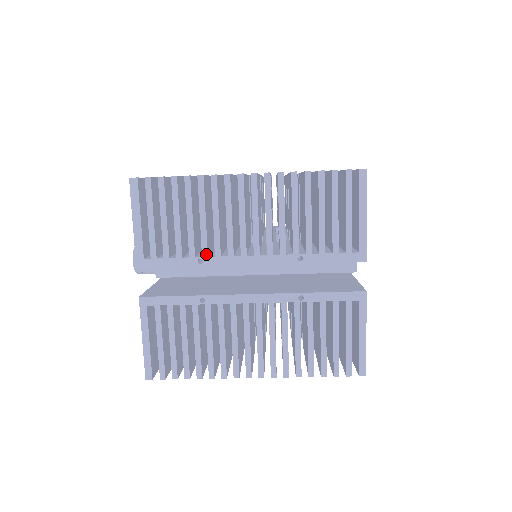
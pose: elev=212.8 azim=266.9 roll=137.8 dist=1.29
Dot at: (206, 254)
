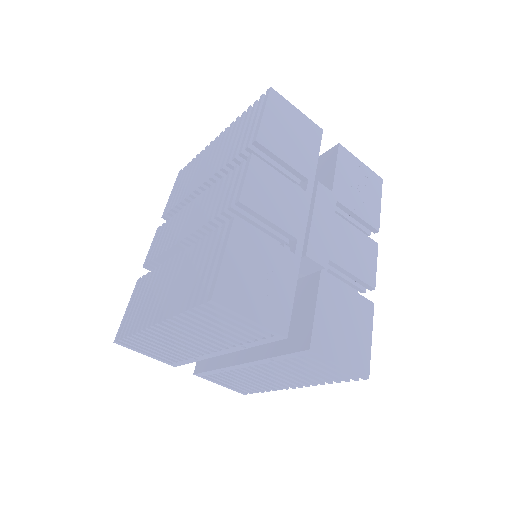
Dot at: (194, 356)
